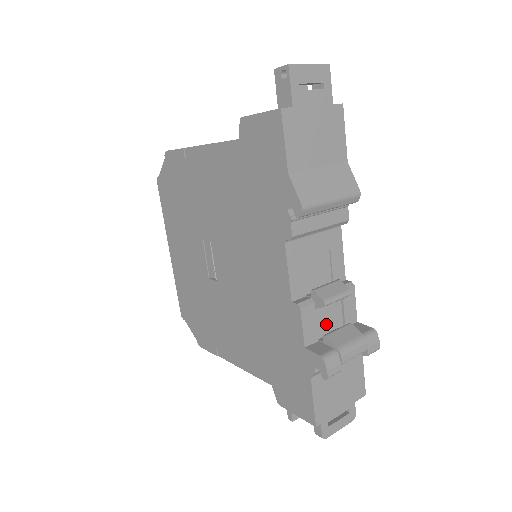
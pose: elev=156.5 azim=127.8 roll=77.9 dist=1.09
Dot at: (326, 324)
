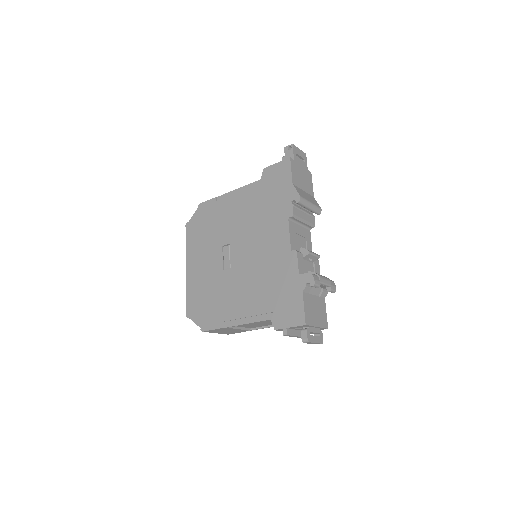
Dot at: (307, 271)
